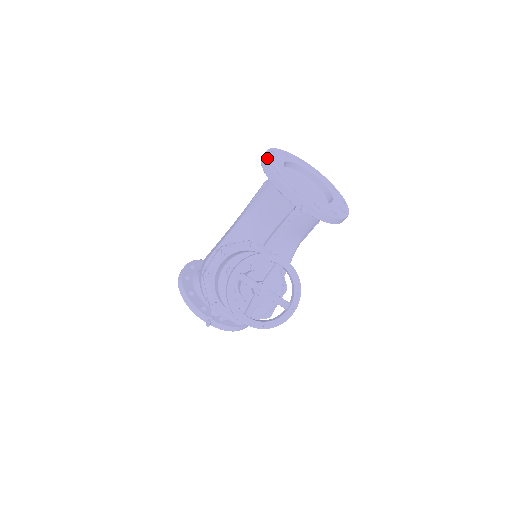
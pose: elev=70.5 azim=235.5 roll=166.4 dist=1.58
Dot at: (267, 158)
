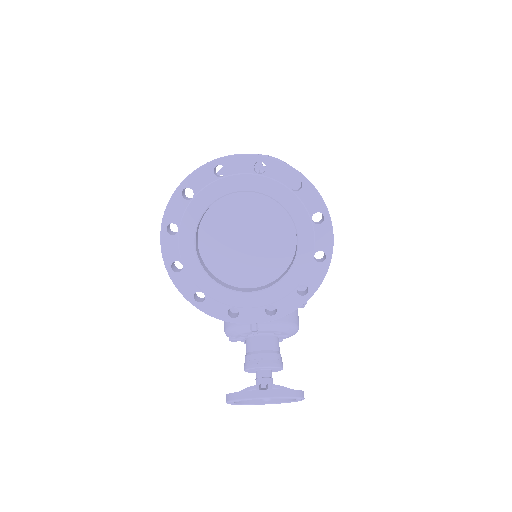
Dot at: (169, 270)
